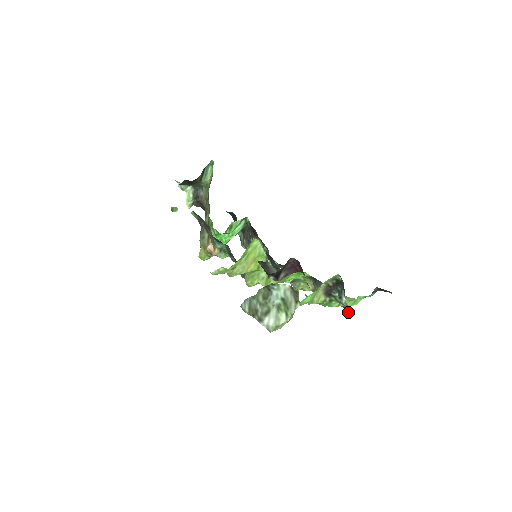
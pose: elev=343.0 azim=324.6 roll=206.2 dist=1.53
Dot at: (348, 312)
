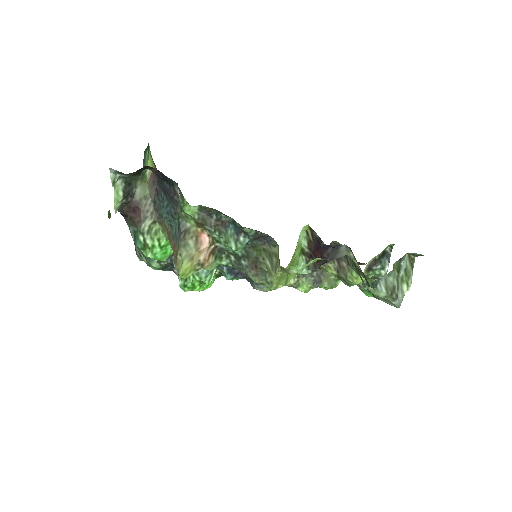
Dot at: occluded
